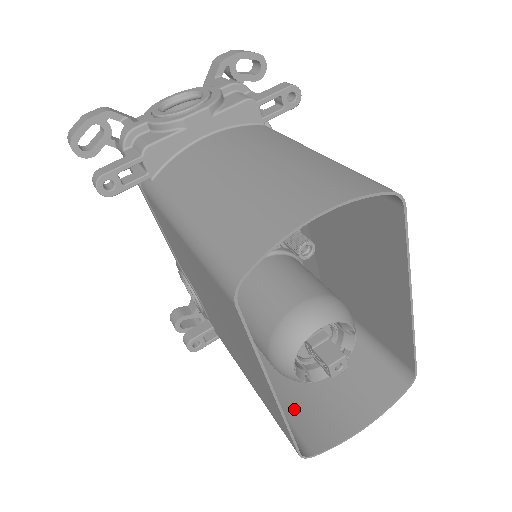
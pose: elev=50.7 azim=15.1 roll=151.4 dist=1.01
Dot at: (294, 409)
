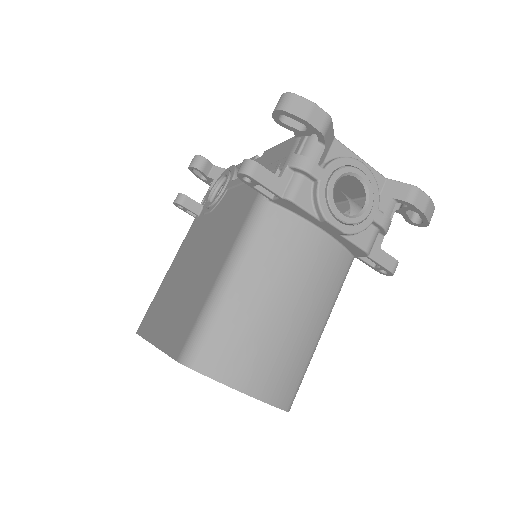
Dot at: occluded
